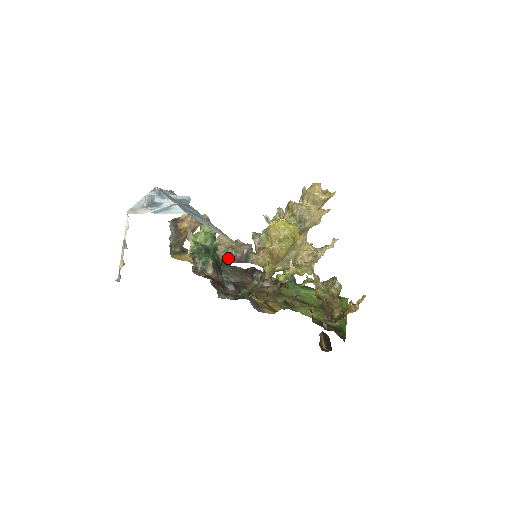
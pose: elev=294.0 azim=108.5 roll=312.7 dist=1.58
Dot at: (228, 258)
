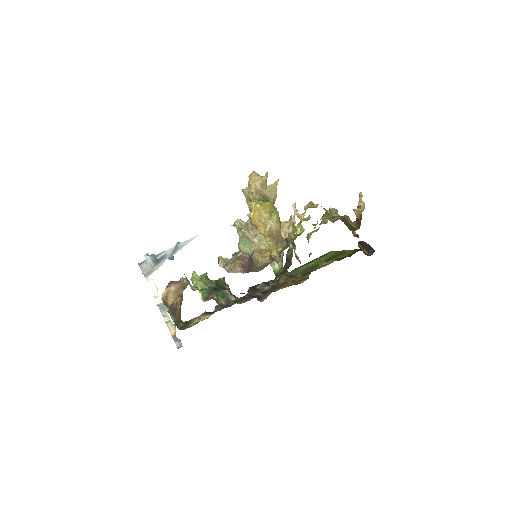
Dot at: occluded
